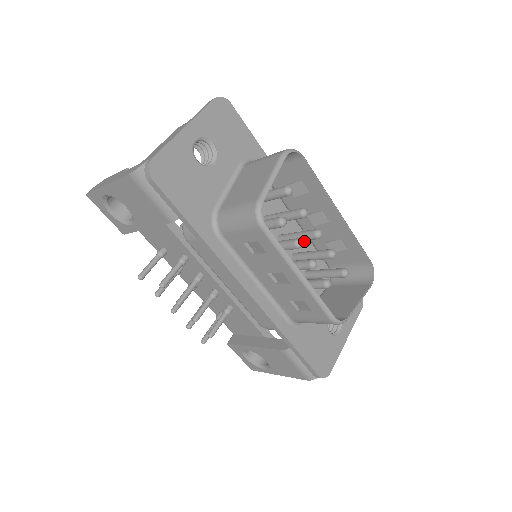
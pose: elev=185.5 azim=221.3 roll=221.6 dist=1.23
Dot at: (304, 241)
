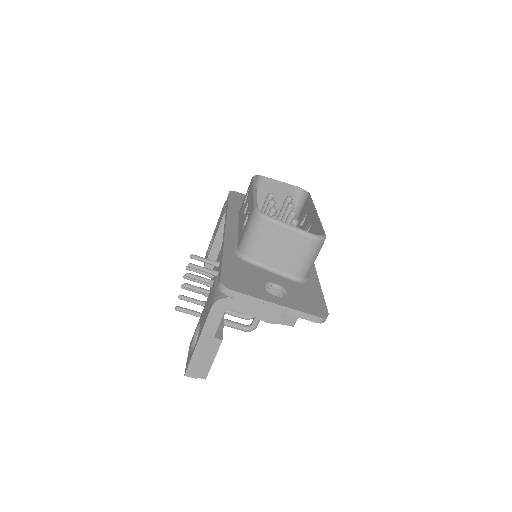
Dot at: occluded
